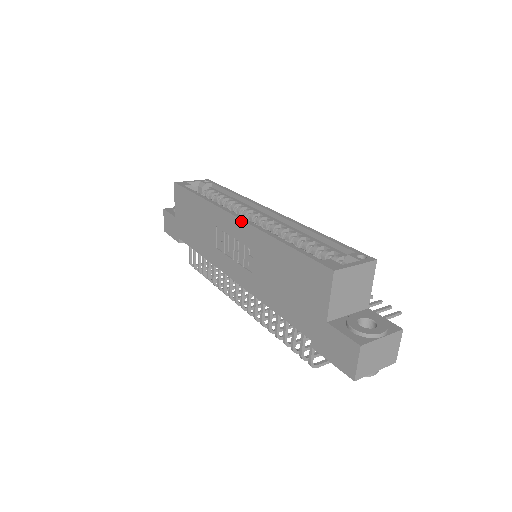
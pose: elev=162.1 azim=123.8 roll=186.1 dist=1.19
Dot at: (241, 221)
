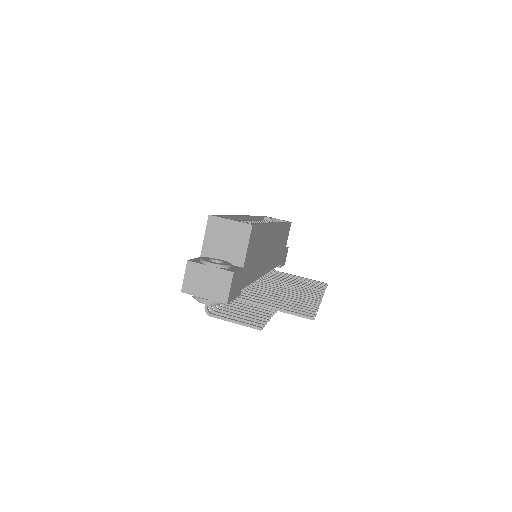
Dot at: occluded
